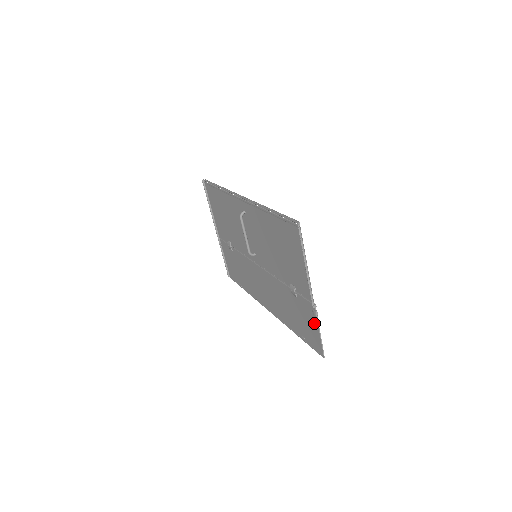
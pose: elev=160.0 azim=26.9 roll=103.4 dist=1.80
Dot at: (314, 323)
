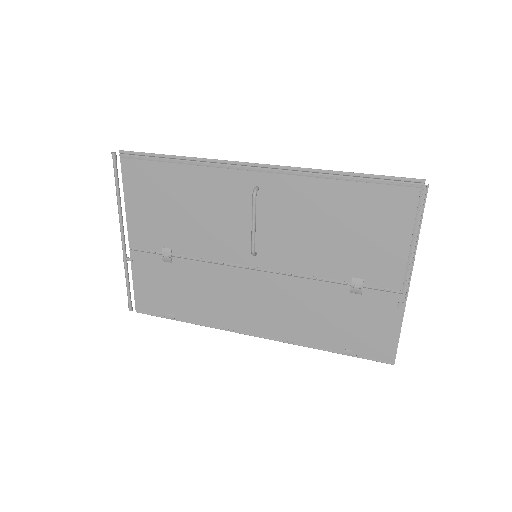
Dot at: (393, 321)
